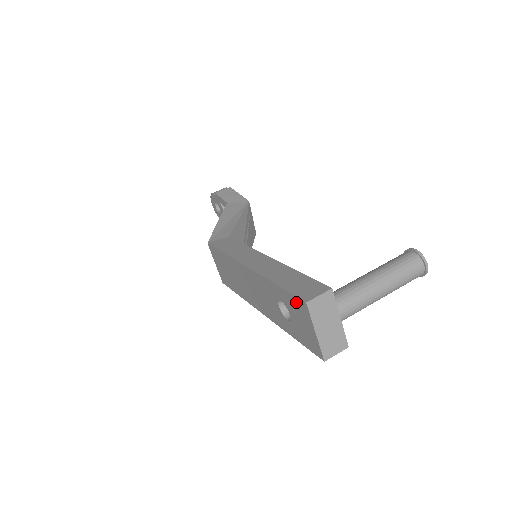
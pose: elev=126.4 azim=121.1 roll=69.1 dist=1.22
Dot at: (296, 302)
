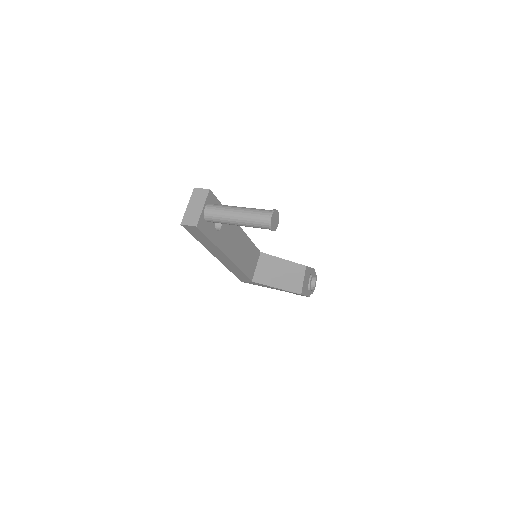
Dot at: occluded
